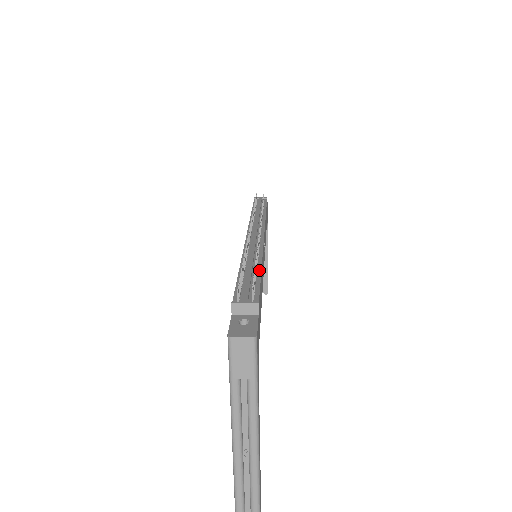
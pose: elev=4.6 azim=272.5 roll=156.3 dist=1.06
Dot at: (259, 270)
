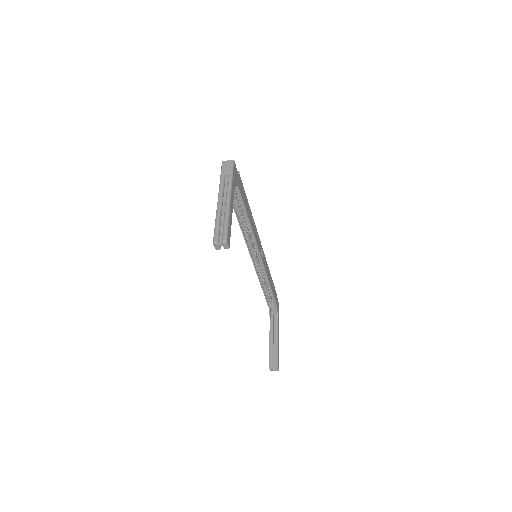
Dot at: (248, 203)
